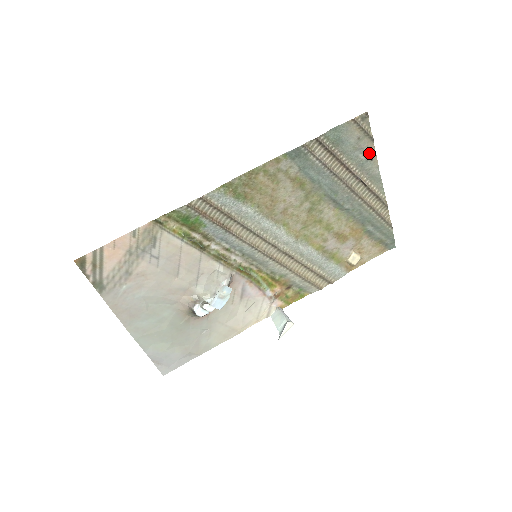
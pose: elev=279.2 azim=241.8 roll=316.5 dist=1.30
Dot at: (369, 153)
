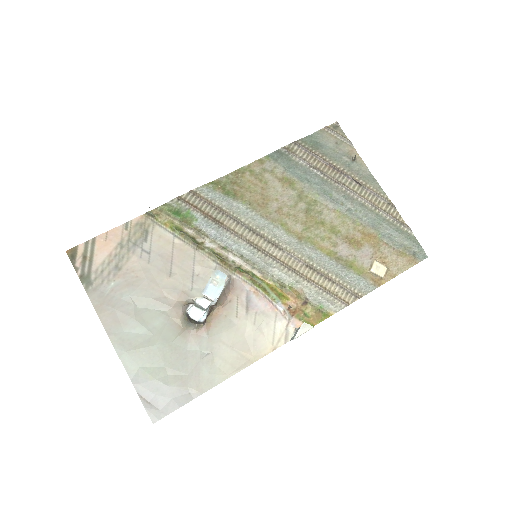
Dot at: (352, 156)
